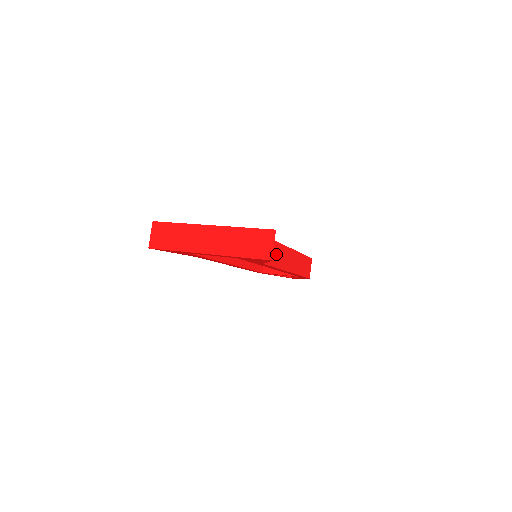
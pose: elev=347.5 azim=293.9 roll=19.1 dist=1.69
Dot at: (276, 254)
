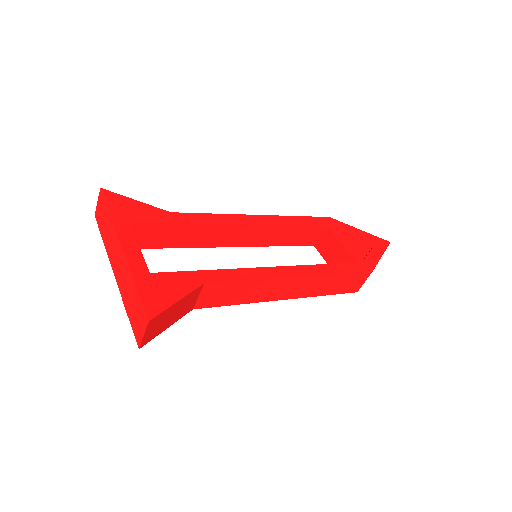
Dot at: (238, 292)
